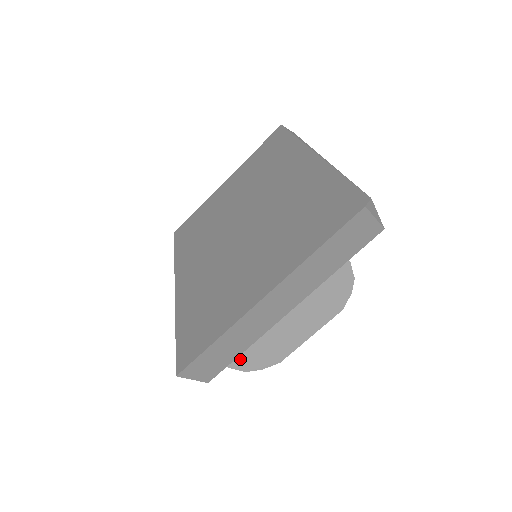
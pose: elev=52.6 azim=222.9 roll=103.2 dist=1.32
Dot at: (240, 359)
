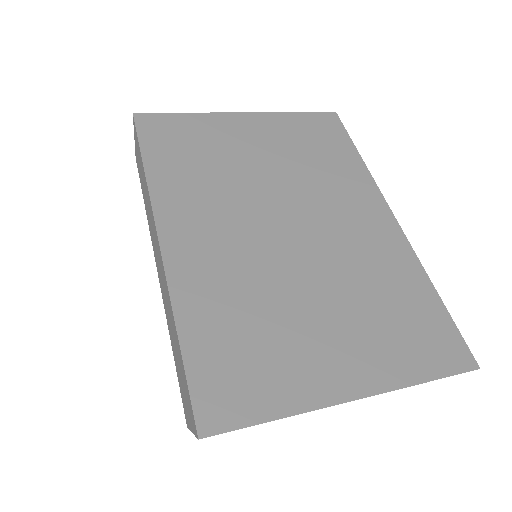
Dot at: occluded
